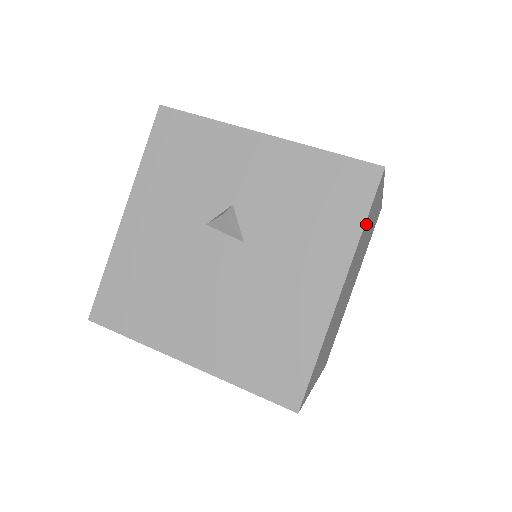
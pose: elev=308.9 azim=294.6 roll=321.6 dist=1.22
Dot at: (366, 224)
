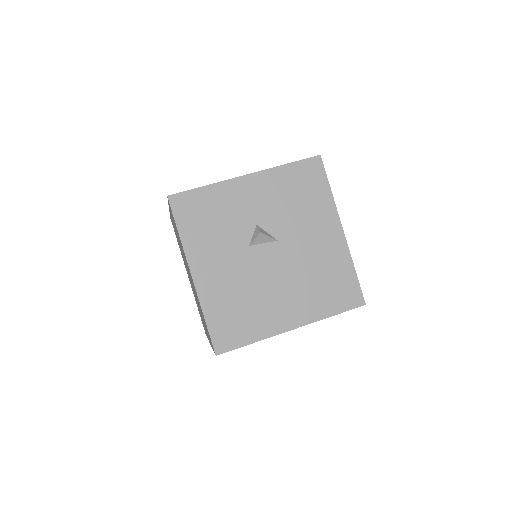
Dot at: occluded
